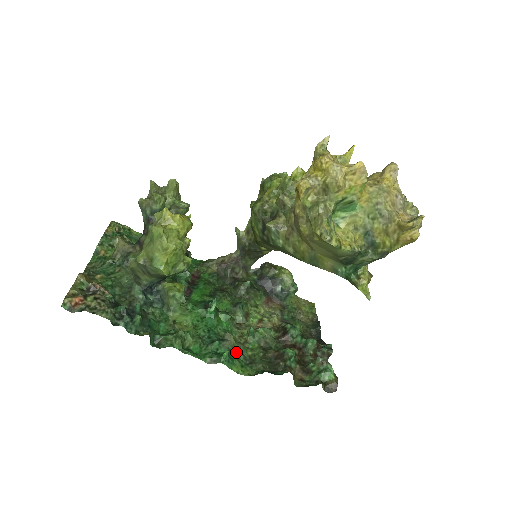
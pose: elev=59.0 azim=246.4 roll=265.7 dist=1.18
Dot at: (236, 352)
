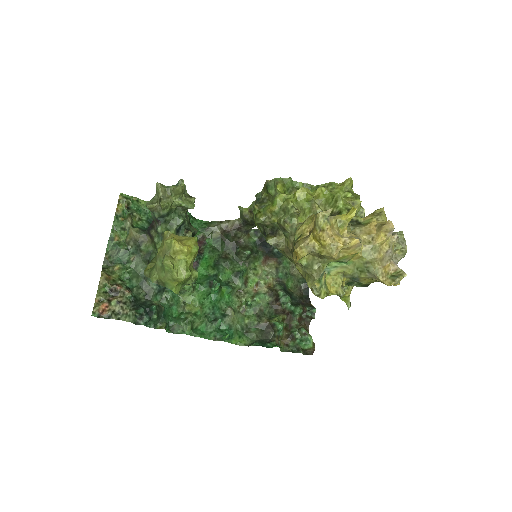
Dot at: (235, 326)
